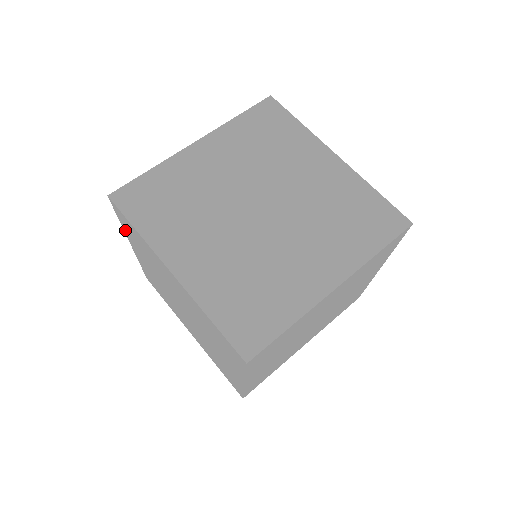
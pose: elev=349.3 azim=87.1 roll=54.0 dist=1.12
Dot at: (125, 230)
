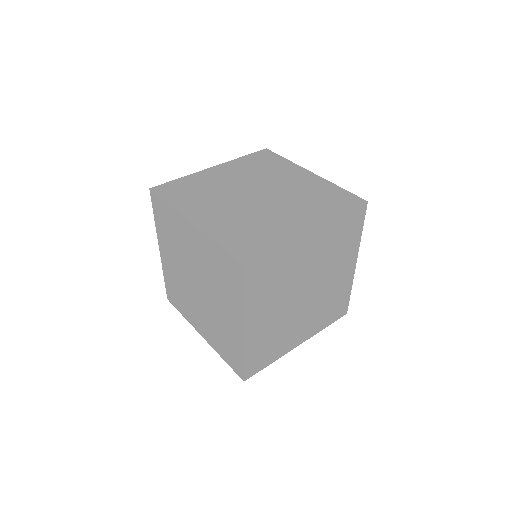
Dot at: (157, 226)
